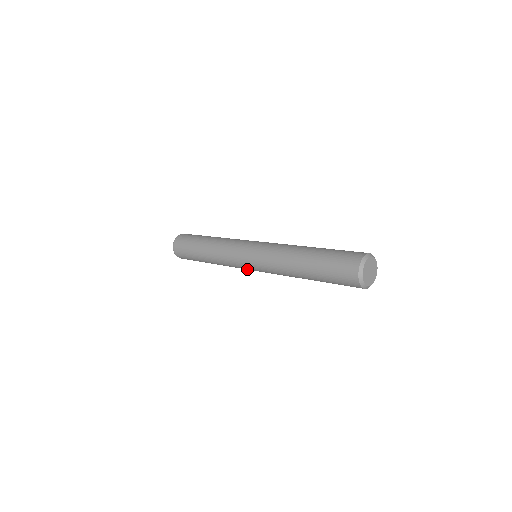
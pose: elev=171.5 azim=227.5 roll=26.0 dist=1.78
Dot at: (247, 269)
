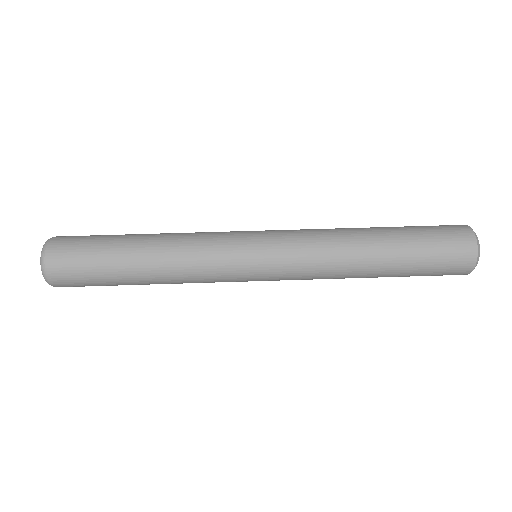
Dot at: occluded
